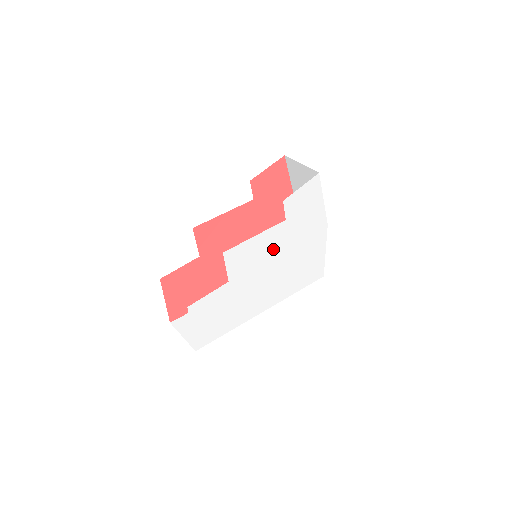
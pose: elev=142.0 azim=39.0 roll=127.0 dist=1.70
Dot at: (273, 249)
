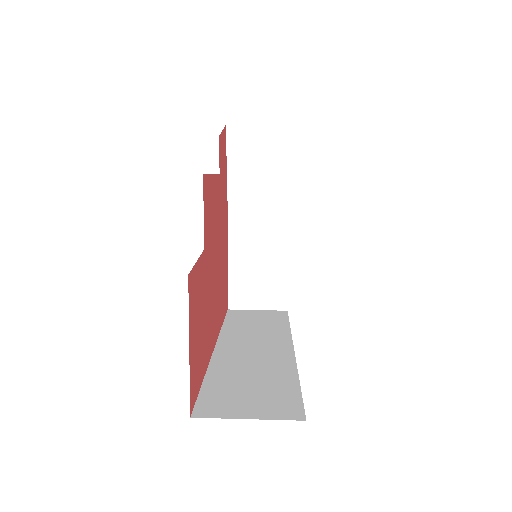
Dot at: occluded
